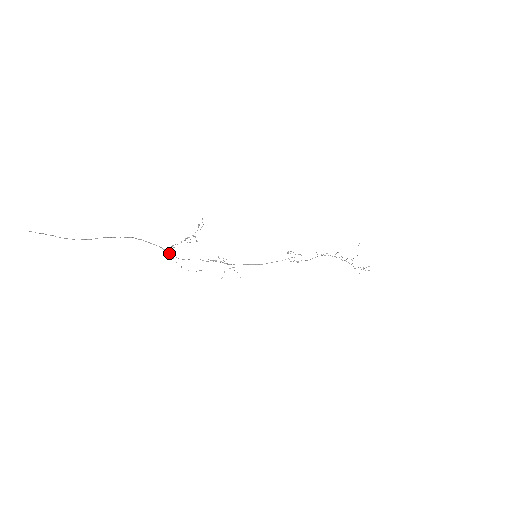
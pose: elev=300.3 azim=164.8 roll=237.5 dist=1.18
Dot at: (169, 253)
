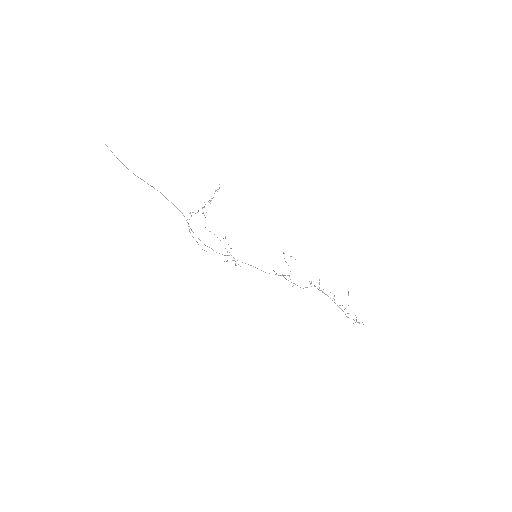
Dot at: (186, 220)
